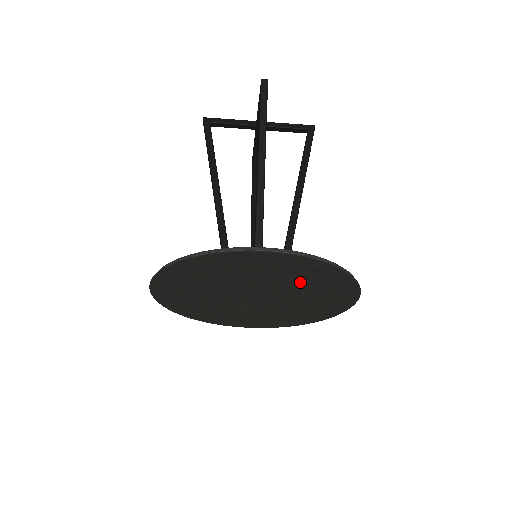
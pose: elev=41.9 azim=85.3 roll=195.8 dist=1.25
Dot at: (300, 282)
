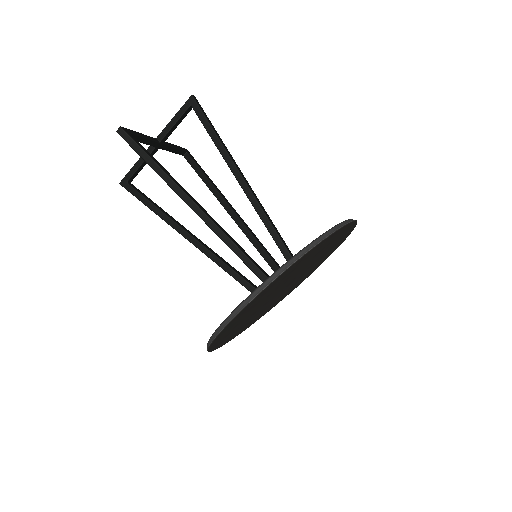
Dot at: (298, 268)
